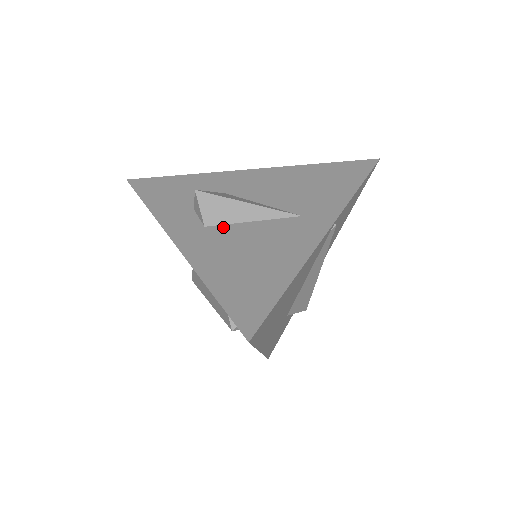
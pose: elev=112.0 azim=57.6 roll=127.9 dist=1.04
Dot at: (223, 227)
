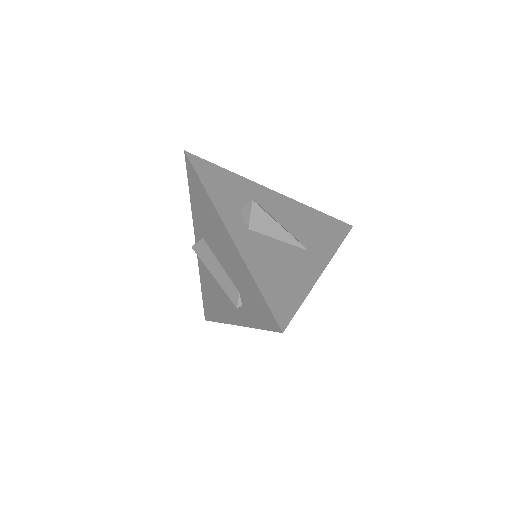
Dot at: (261, 236)
